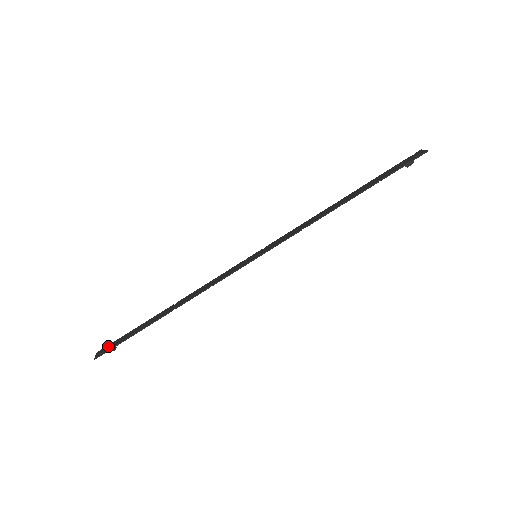
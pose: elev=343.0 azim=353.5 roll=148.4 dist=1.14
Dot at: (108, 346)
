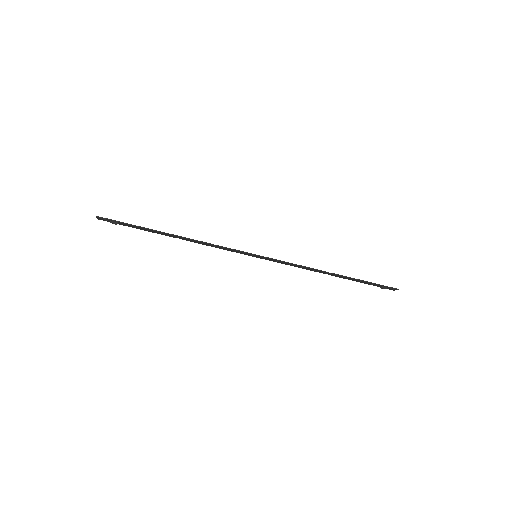
Dot at: occluded
